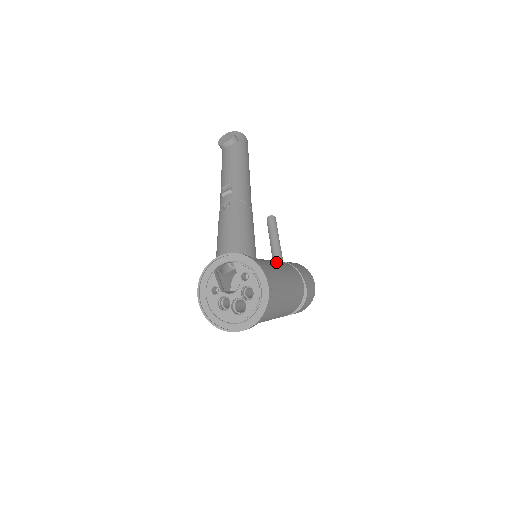
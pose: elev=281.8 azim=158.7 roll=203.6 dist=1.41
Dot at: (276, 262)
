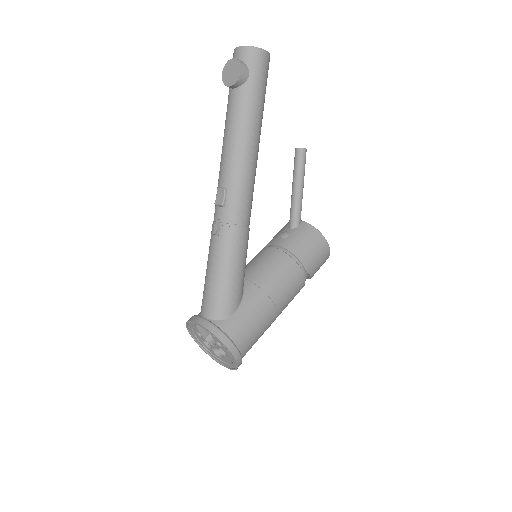
Dot at: (269, 282)
